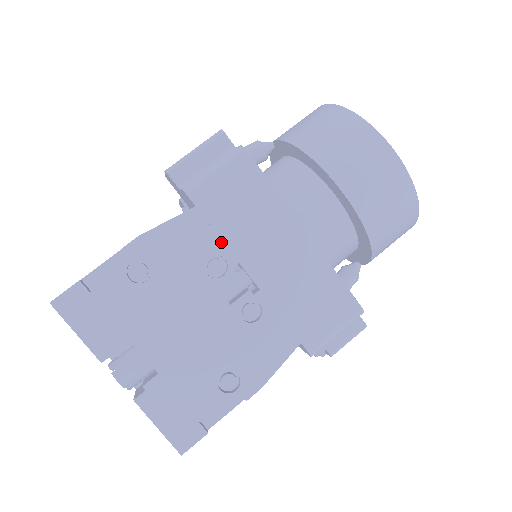
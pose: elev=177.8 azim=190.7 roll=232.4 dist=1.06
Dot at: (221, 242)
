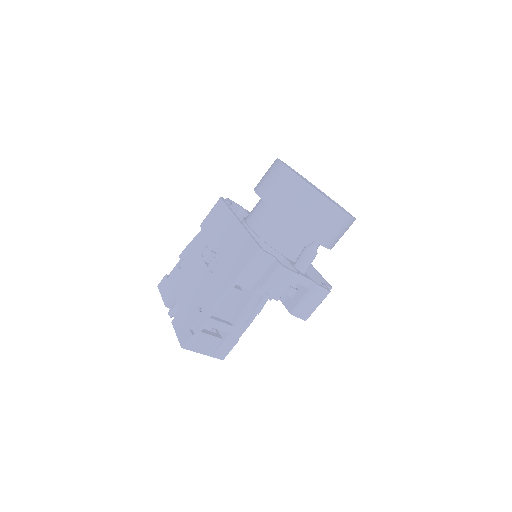
Dot at: (208, 240)
